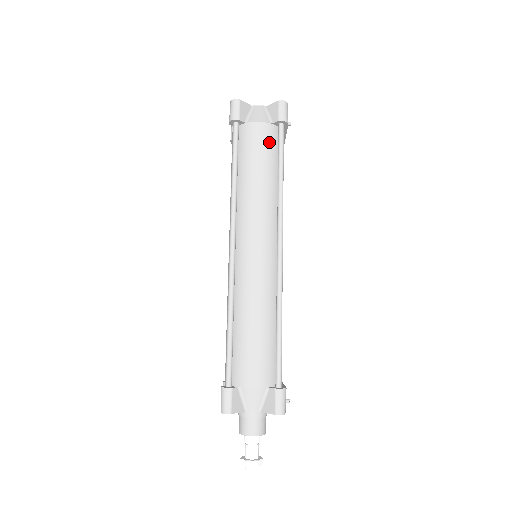
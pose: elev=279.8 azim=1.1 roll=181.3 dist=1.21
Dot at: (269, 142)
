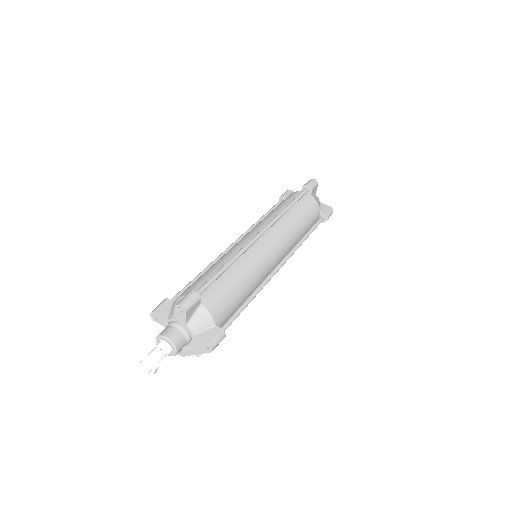
Dot at: (314, 216)
